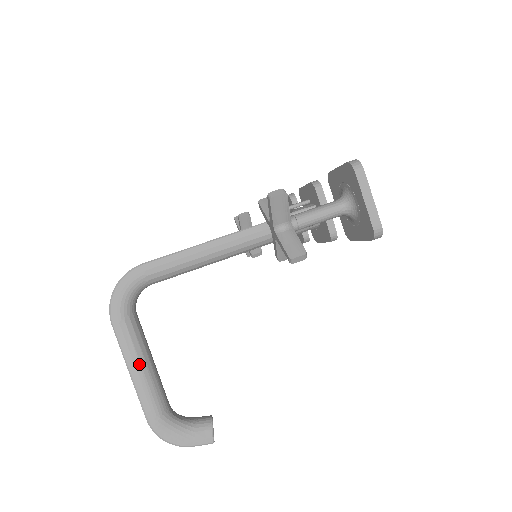
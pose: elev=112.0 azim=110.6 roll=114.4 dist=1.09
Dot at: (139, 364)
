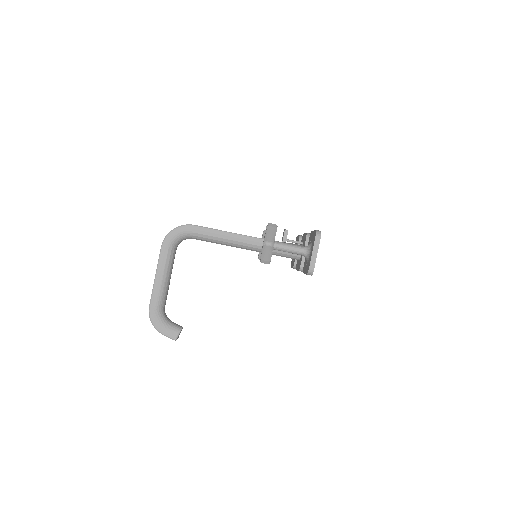
Dot at: (162, 275)
